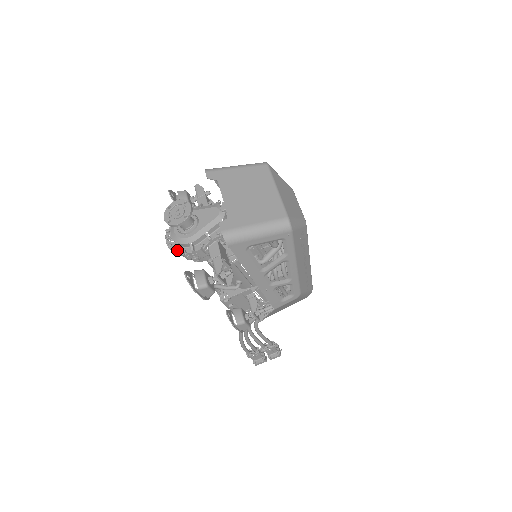
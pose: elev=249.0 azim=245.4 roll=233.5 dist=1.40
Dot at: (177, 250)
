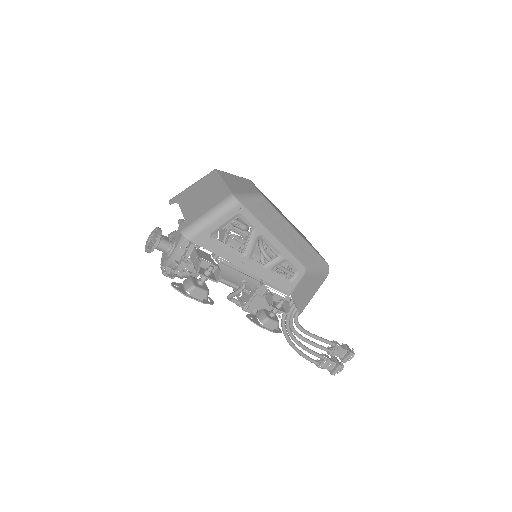
Dot at: (169, 273)
